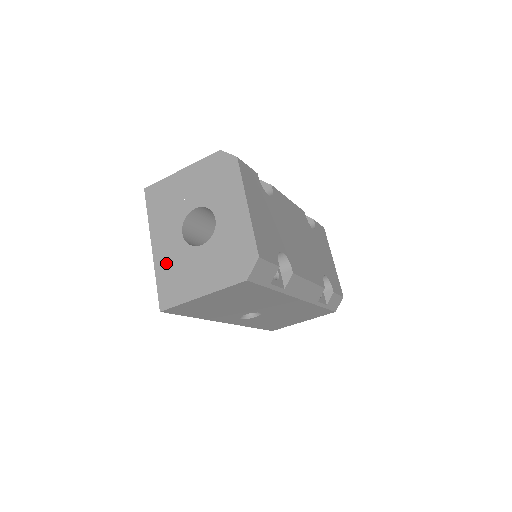
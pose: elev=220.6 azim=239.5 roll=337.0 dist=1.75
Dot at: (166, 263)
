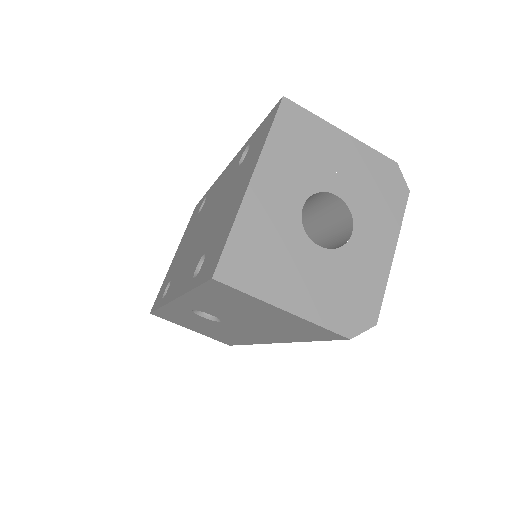
Dot at: (260, 222)
